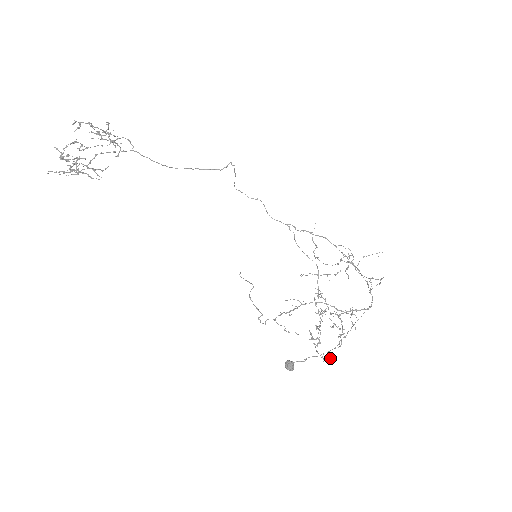
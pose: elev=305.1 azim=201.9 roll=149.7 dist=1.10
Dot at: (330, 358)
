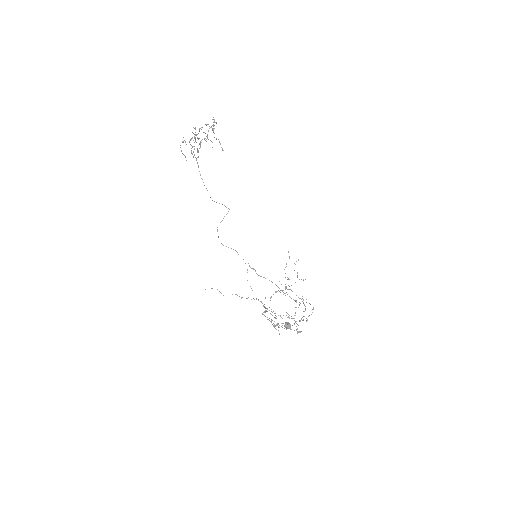
Dot at: (300, 331)
